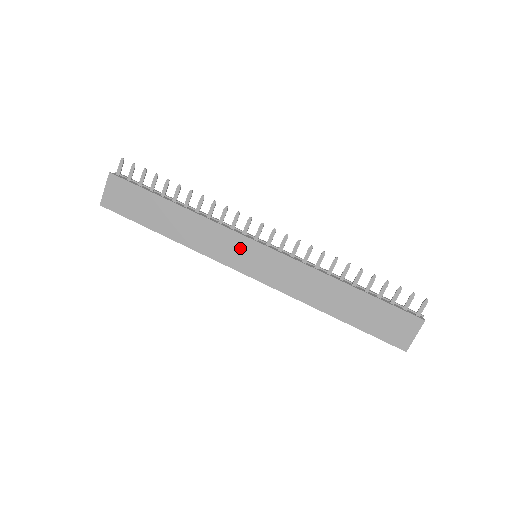
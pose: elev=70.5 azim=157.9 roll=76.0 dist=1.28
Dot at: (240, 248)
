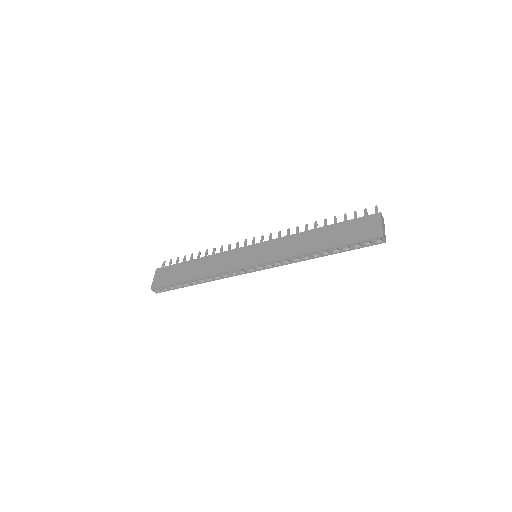
Dot at: (243, 254)
